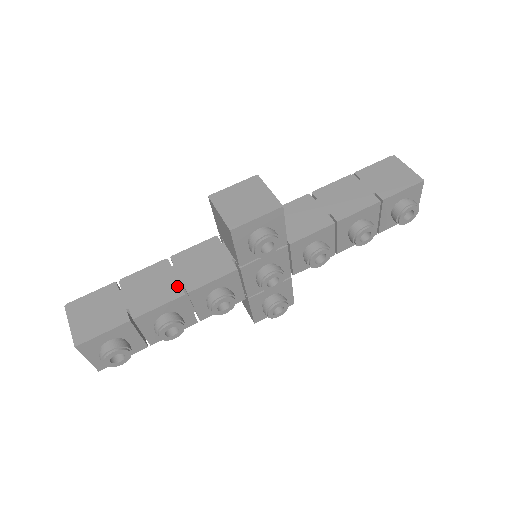
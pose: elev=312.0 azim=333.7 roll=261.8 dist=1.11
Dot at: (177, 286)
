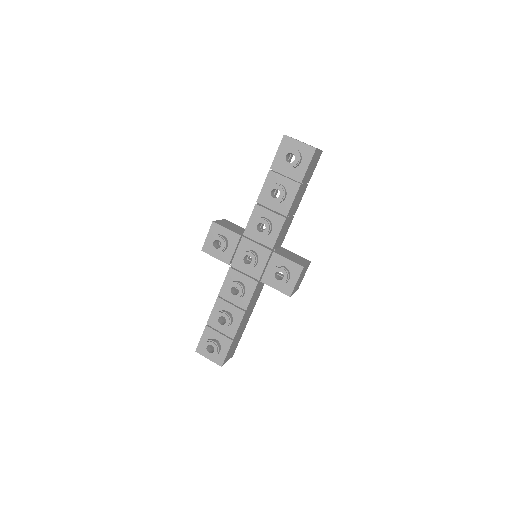
Dot at: occluded
